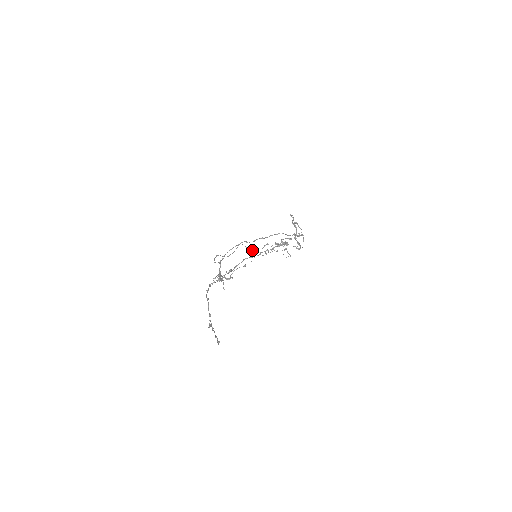
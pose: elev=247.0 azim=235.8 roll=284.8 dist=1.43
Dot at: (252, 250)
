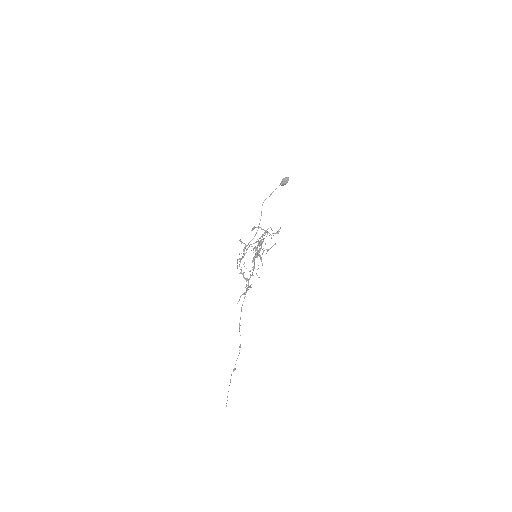
Dot at: (282, 184)
